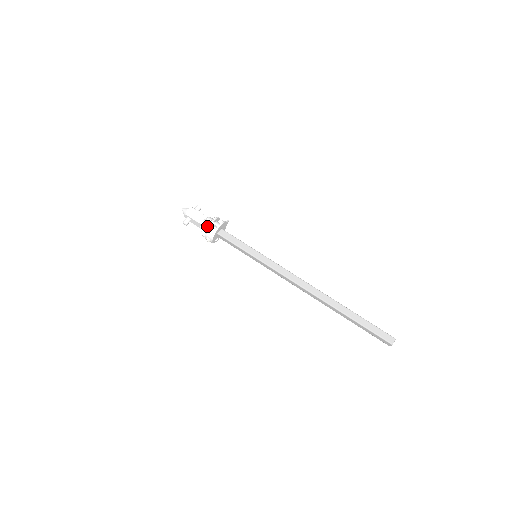
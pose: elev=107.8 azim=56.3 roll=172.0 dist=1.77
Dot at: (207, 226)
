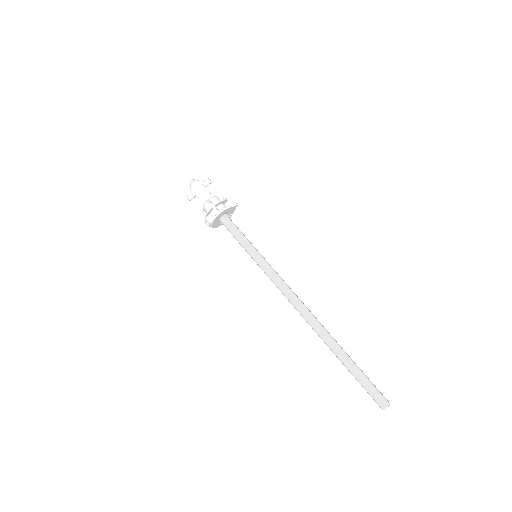
Dot at: (208, 208)
